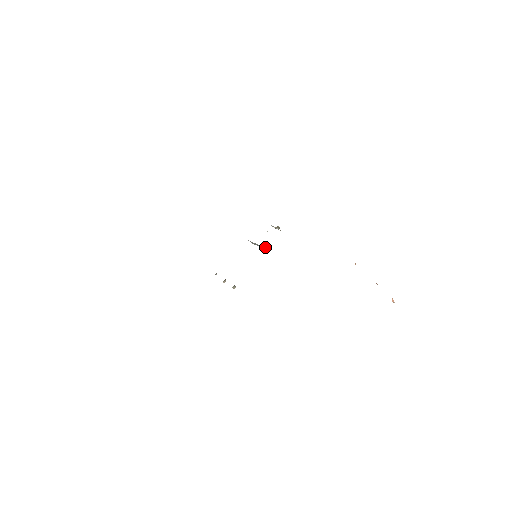
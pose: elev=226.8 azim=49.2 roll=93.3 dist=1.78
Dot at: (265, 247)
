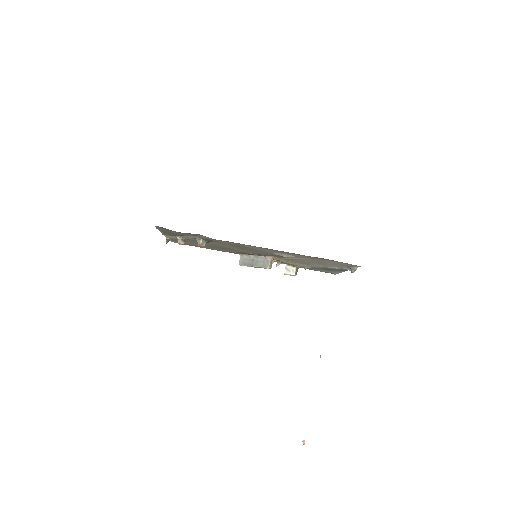
Dot at: (271, 264)
